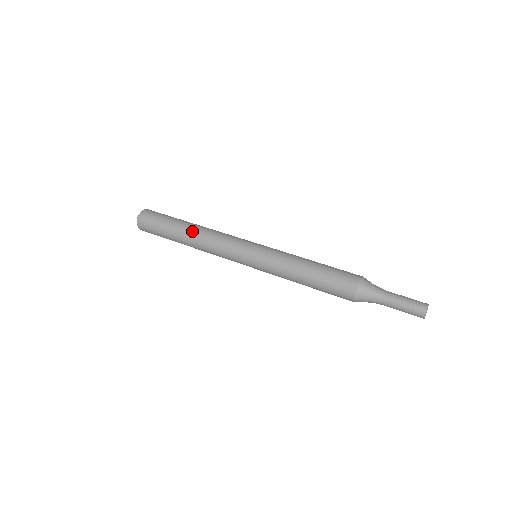
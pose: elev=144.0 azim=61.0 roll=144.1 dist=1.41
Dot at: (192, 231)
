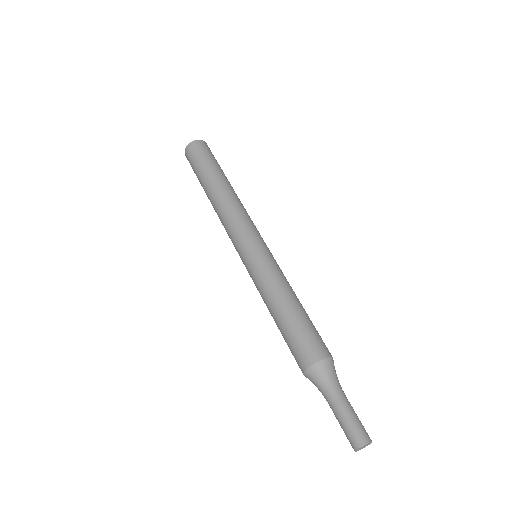
Dot at: (221, 189)
